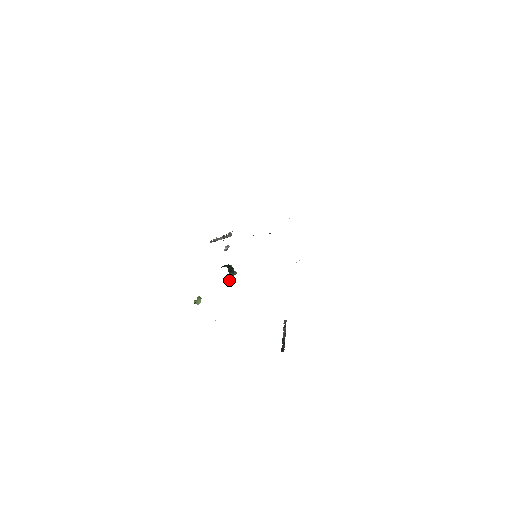
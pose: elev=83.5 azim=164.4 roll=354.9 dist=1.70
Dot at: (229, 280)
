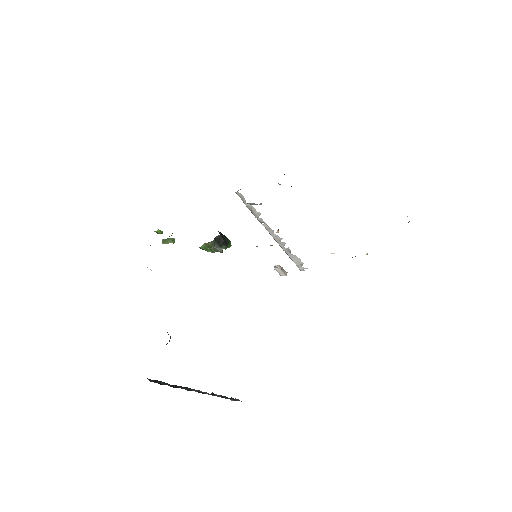
Dot at: (206, 247)
